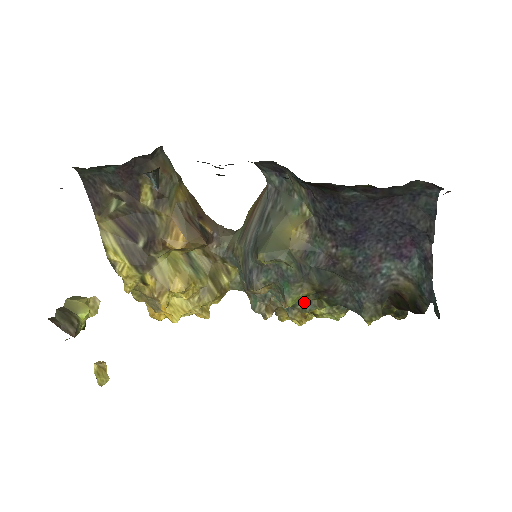
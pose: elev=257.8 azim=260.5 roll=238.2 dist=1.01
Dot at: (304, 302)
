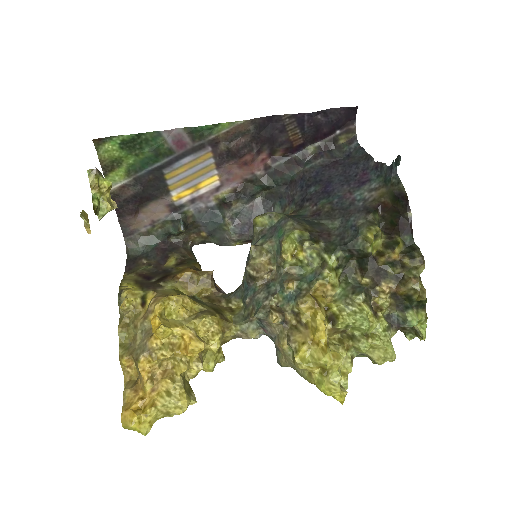
Dot at: (309, 278)
